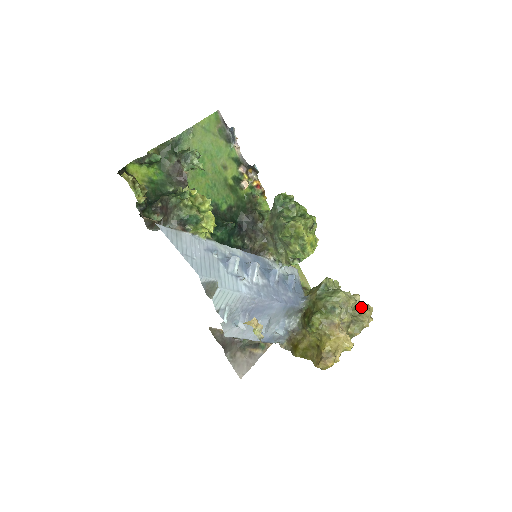
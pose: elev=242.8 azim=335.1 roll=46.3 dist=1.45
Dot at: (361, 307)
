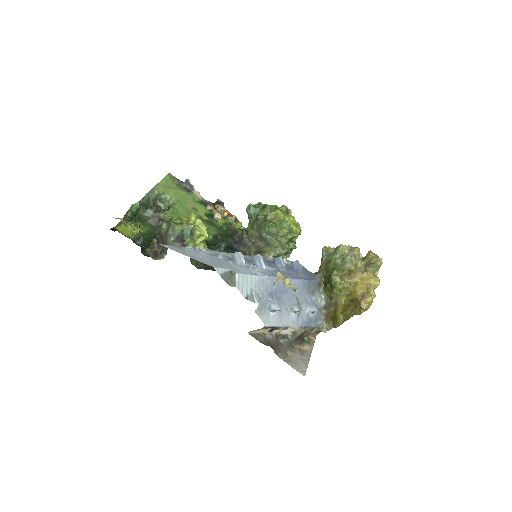
Dot at: (367, 255)
